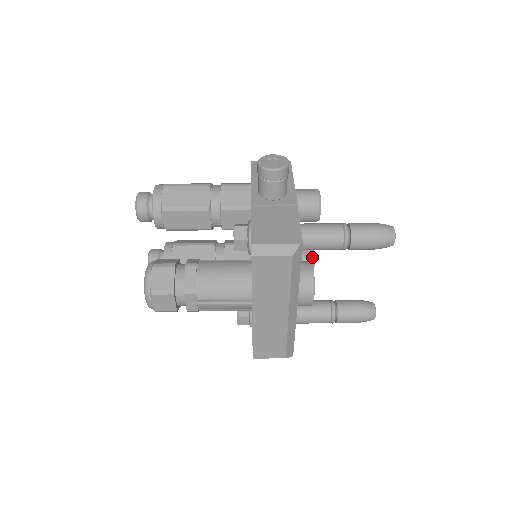
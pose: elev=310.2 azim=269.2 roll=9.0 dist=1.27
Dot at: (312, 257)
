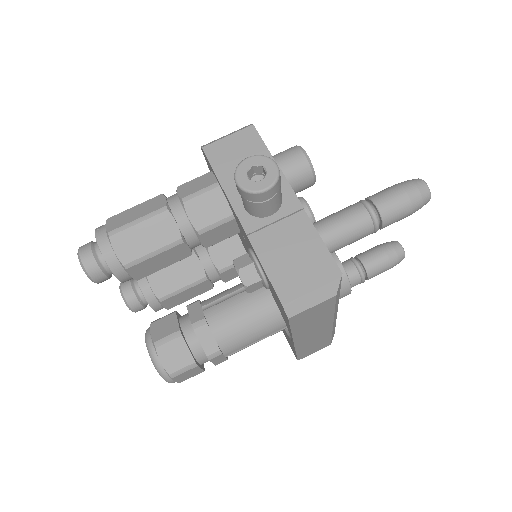
Dot at: (310, 215)
